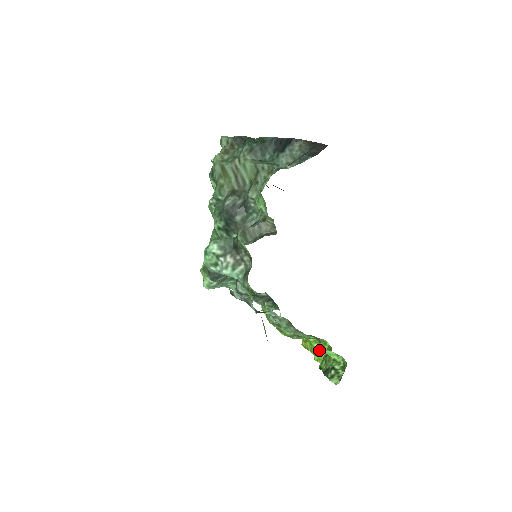
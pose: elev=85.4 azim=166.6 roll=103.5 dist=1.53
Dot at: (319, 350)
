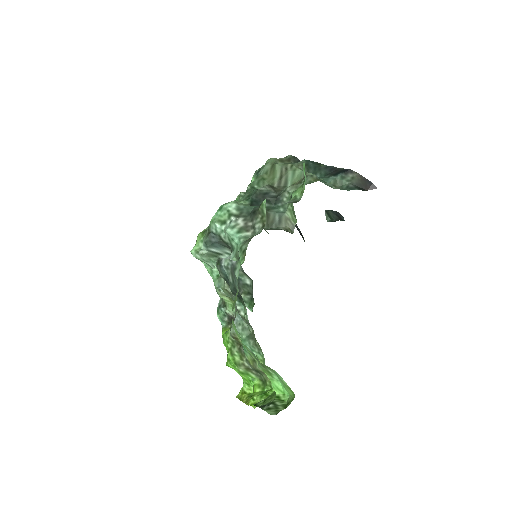
Dot at: (260, 394)
